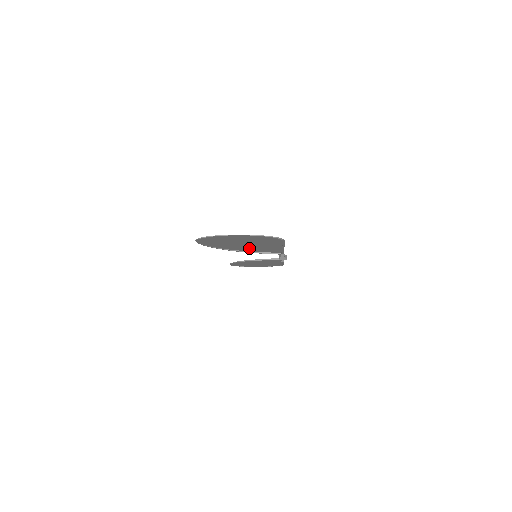
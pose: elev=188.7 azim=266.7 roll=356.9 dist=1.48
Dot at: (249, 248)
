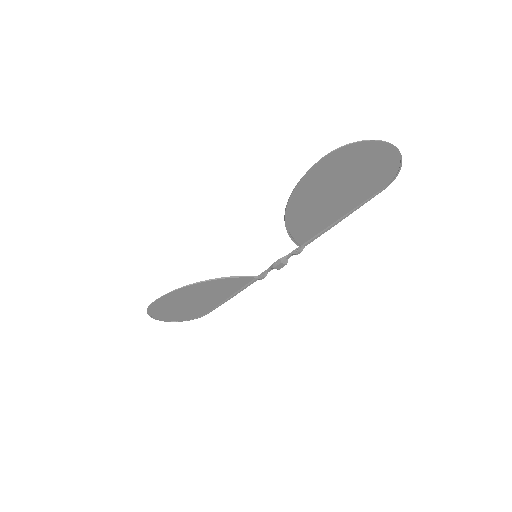
Dot at: (309, 213)
